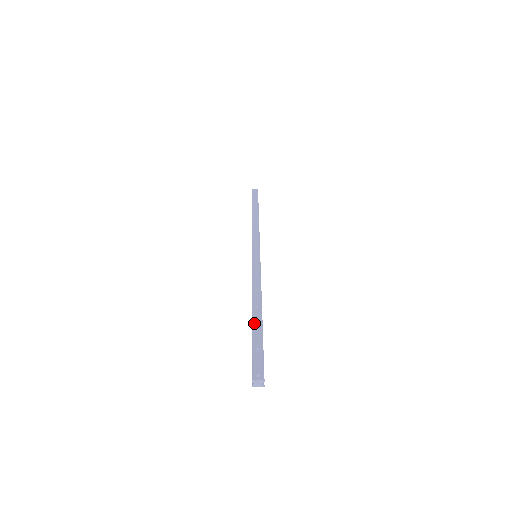
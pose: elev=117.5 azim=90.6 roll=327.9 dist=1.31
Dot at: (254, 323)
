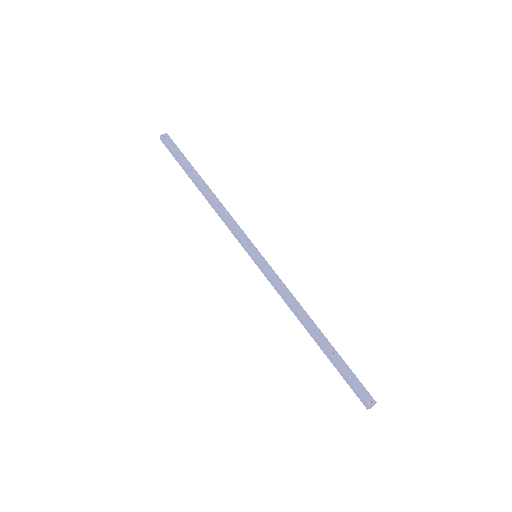
Dot at: (327, 350)
